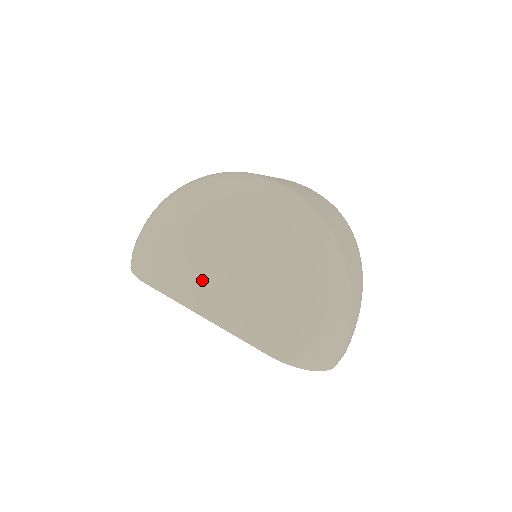
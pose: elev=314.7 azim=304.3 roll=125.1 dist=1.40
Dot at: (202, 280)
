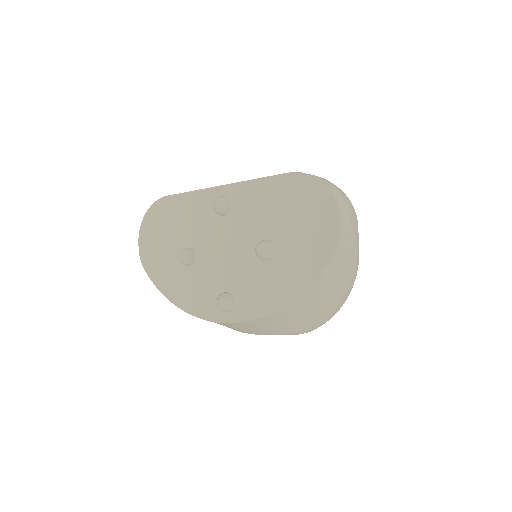
Dot at: occluded
